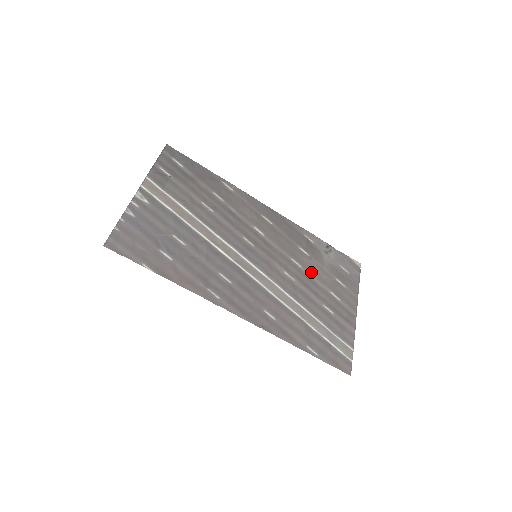
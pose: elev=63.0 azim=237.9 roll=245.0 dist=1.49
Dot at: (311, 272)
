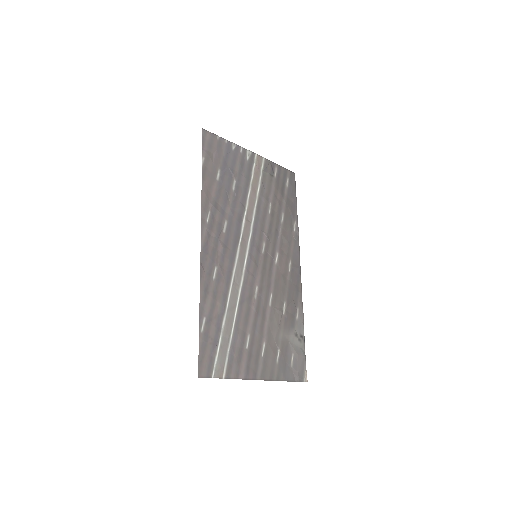
Dot at: (271, 318)
